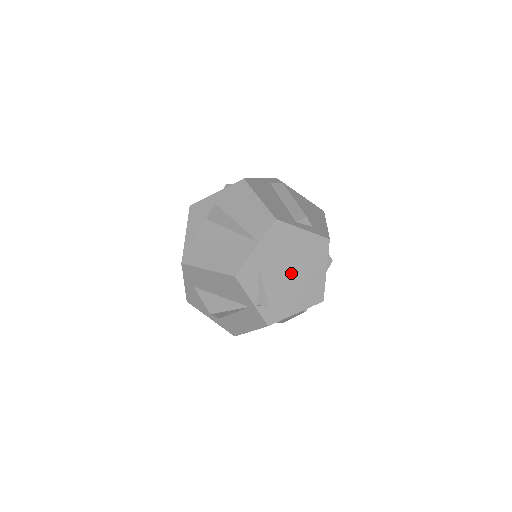
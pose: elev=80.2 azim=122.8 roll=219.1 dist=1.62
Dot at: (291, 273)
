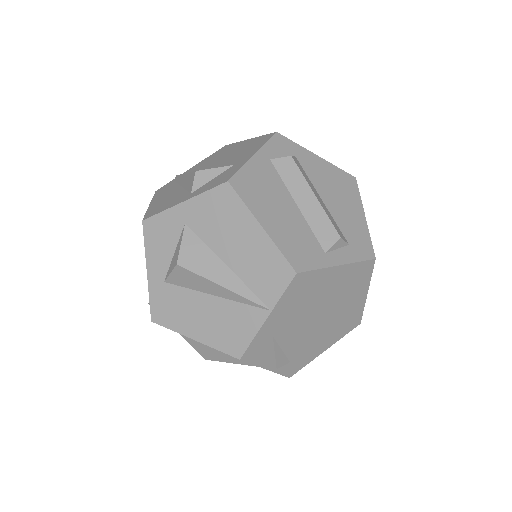
Dot at: (319, 318)
